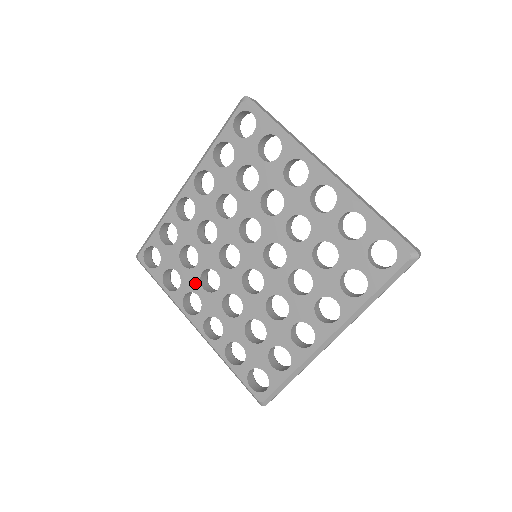
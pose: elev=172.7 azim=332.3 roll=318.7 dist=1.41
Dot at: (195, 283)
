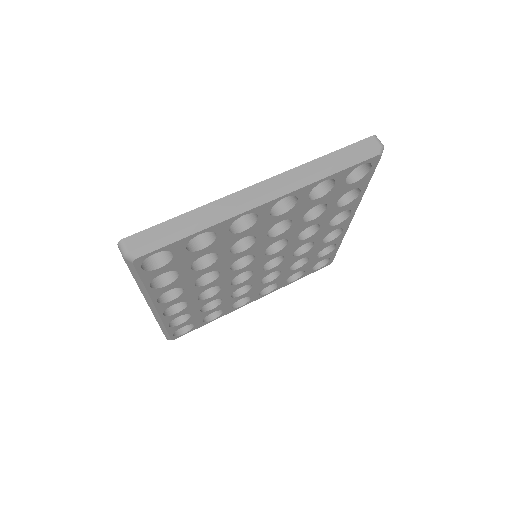
Dot at: (232, 301)
